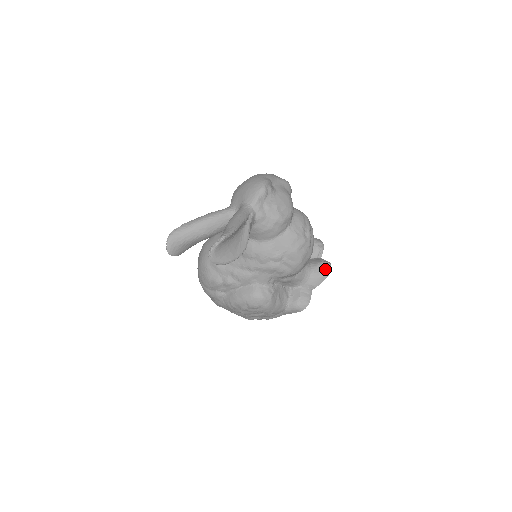
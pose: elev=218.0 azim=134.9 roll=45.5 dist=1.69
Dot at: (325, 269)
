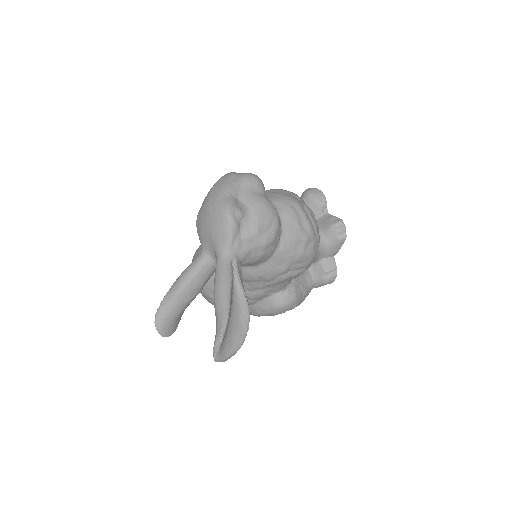
Dot at: (339, 232)
